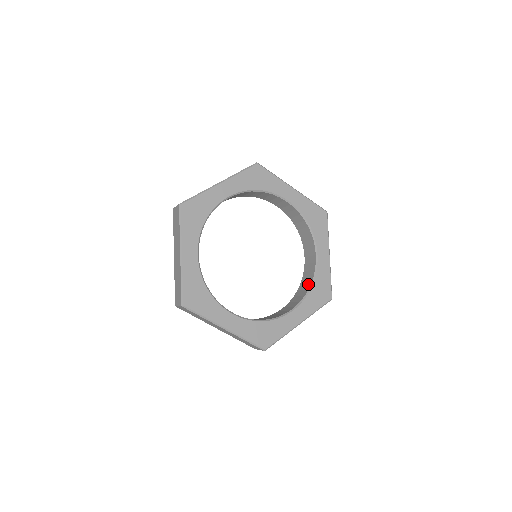
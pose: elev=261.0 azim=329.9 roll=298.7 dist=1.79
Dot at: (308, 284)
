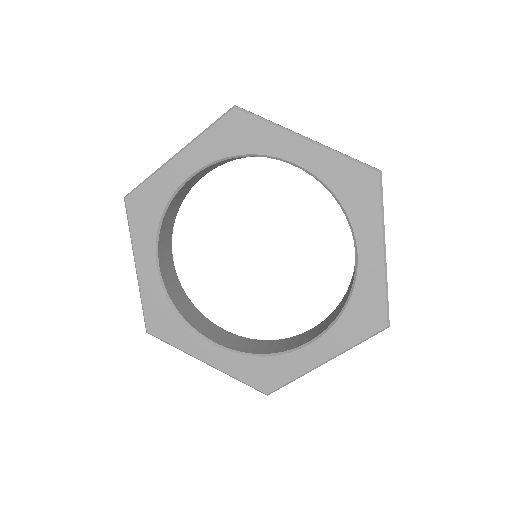
Dot at: (345, 299)
